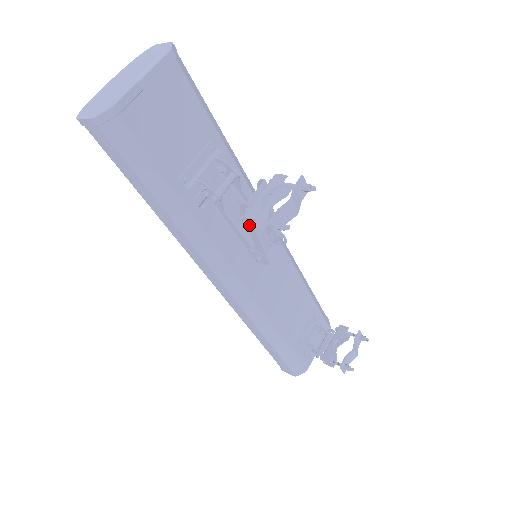
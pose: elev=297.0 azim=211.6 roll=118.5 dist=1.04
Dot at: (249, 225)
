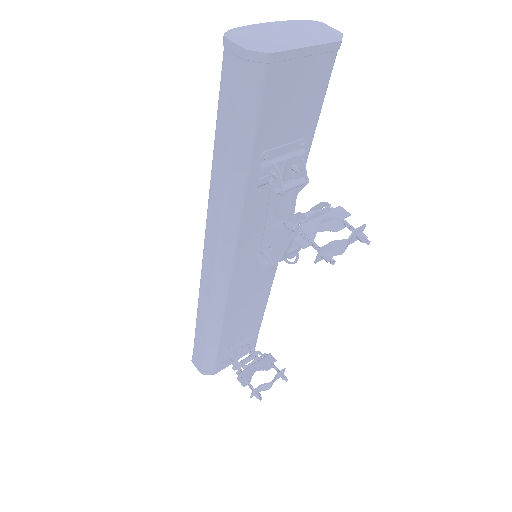
Dot at: (295, 235)
